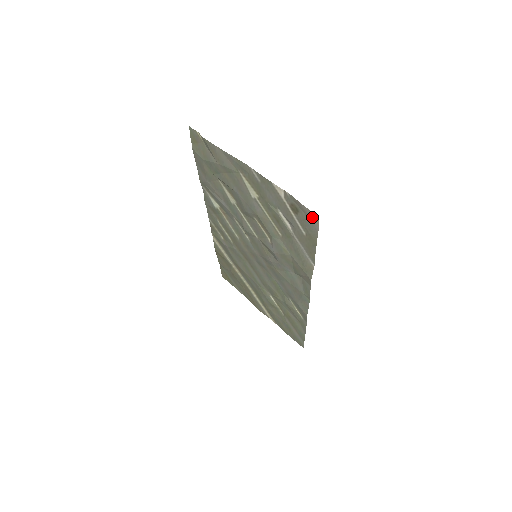
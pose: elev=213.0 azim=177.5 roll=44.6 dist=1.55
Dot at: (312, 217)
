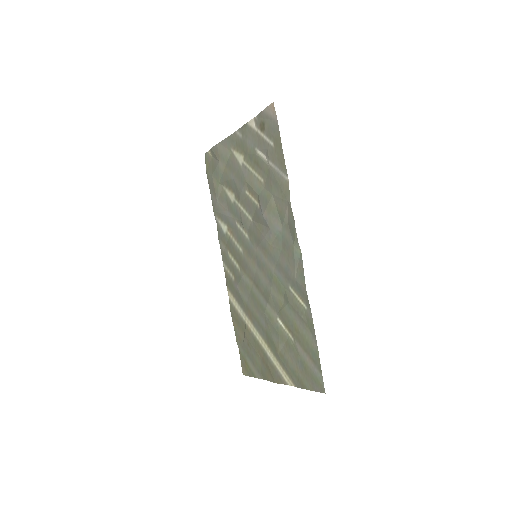
Dot at: (271, 112)
